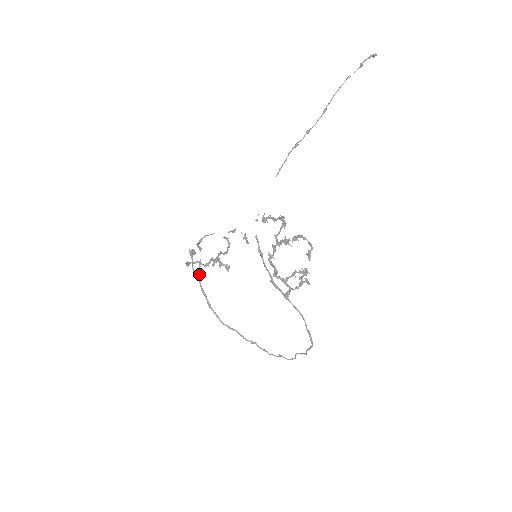
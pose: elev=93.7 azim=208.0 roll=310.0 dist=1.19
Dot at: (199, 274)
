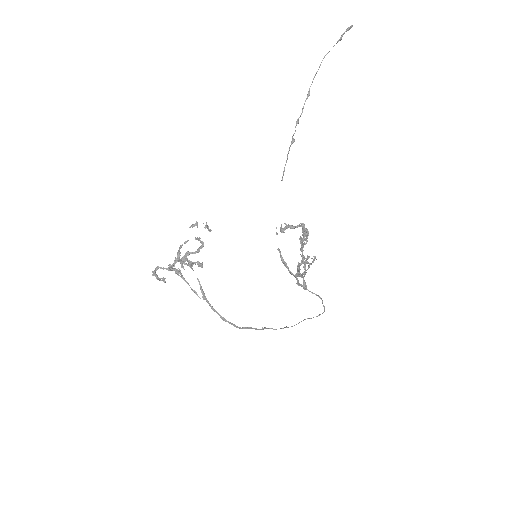
Dot at: (204, 295)
